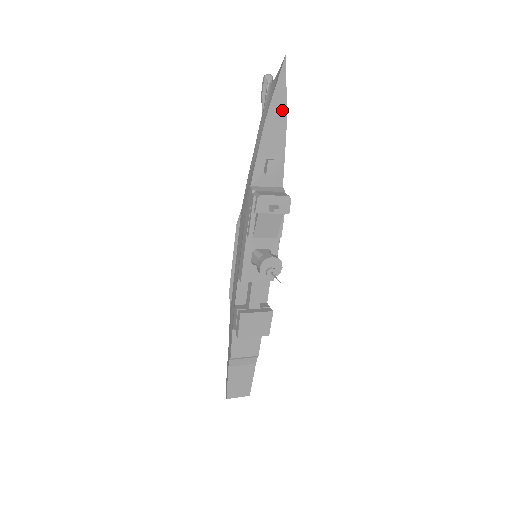
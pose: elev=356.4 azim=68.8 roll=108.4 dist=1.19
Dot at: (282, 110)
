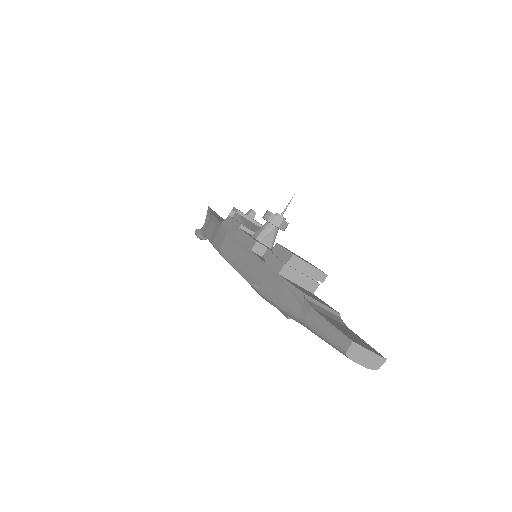
Dot at: (220, 217)
